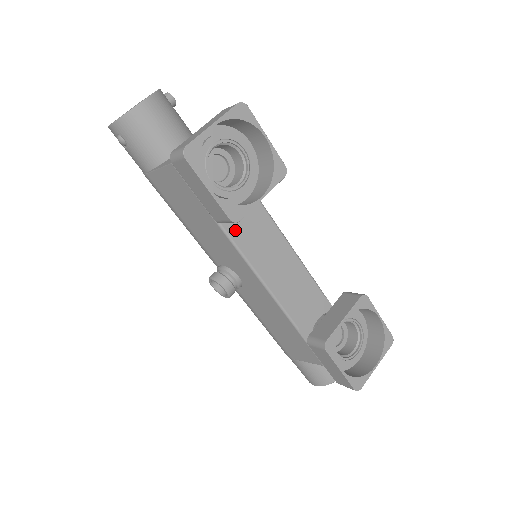
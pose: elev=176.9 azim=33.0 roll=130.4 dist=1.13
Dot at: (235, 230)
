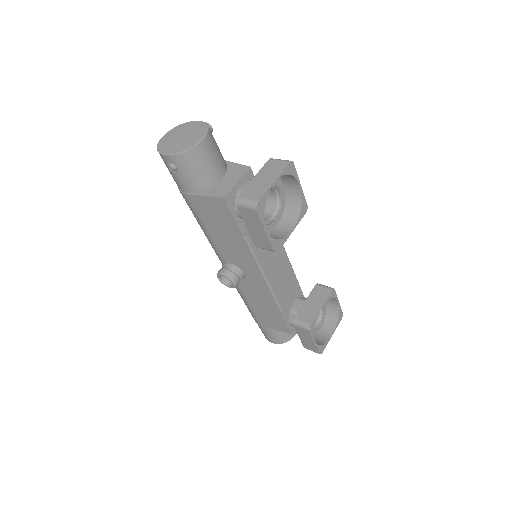
Dot at: occluded
